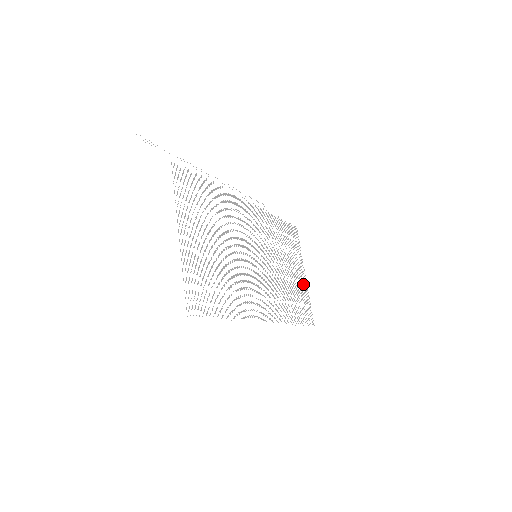
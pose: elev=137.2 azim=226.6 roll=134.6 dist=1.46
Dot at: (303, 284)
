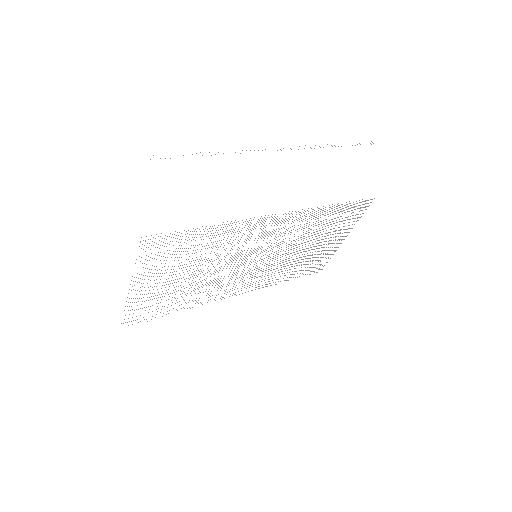
Dot at: (332, 247)
